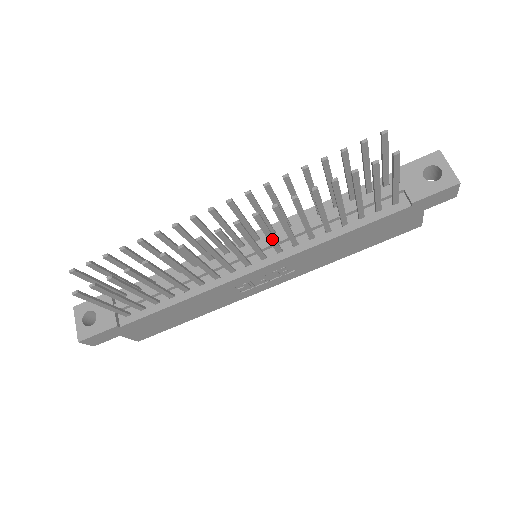
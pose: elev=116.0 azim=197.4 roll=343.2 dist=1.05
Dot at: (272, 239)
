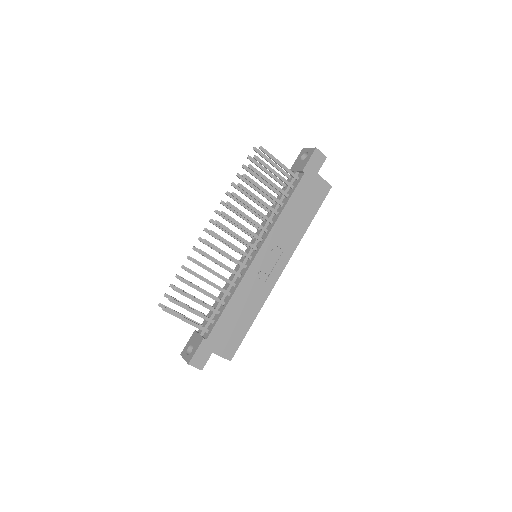
Dot at: (247, 229)
